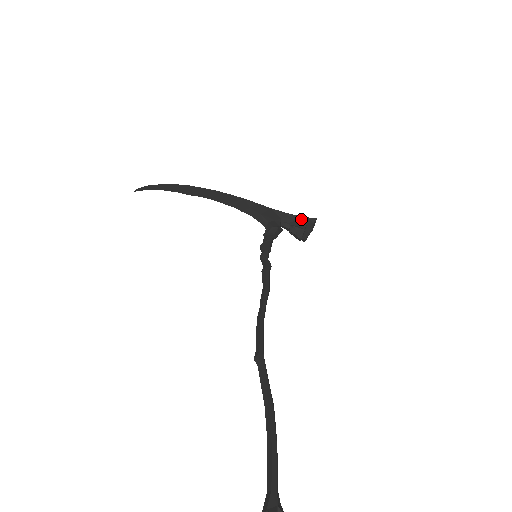
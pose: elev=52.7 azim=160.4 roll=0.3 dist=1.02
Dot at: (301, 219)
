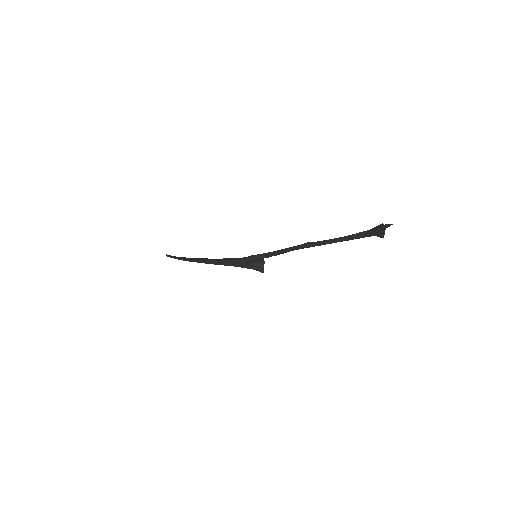
Dot at: occluded
